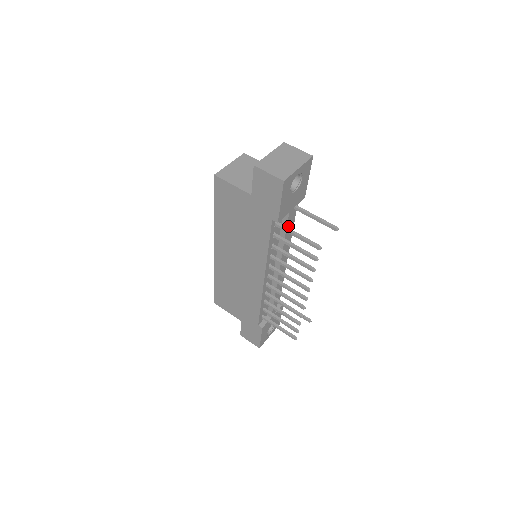
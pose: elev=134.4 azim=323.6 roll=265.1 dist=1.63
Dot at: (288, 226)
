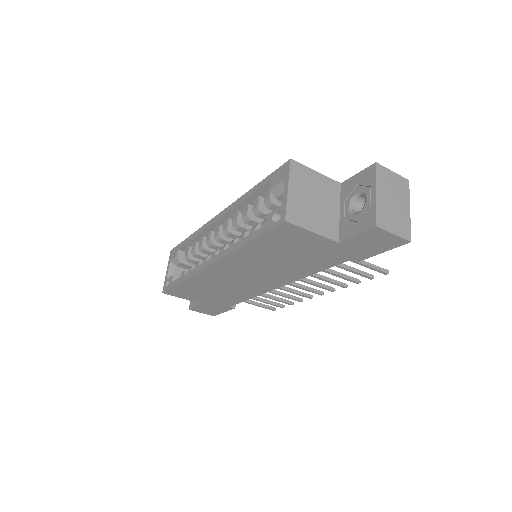
Dot at: occluded
